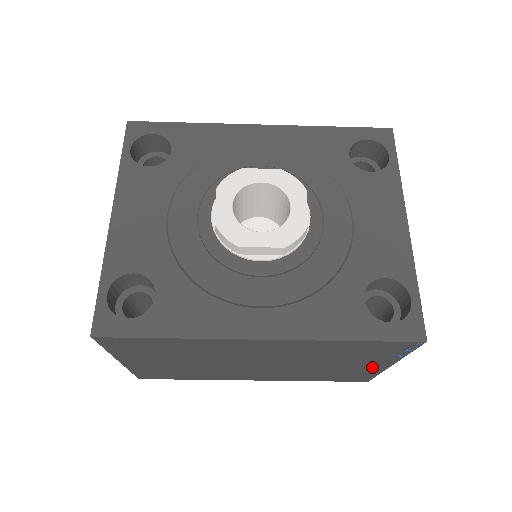
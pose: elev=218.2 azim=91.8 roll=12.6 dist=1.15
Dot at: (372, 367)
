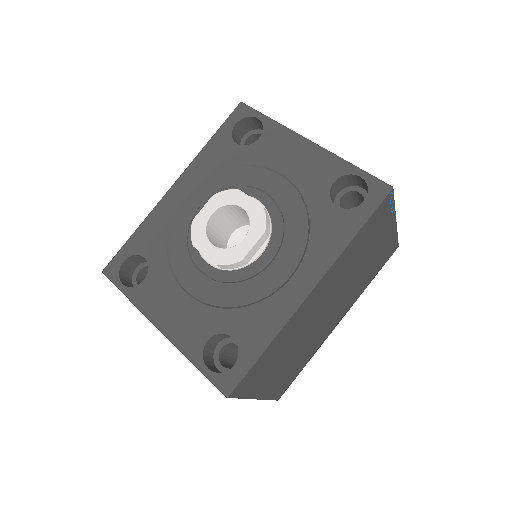
Dot at: (388, 235)
